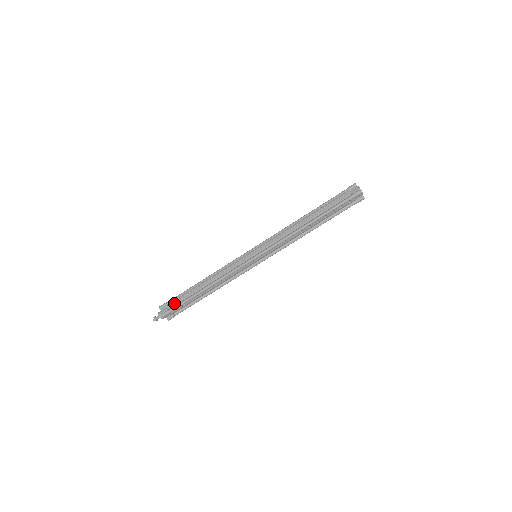
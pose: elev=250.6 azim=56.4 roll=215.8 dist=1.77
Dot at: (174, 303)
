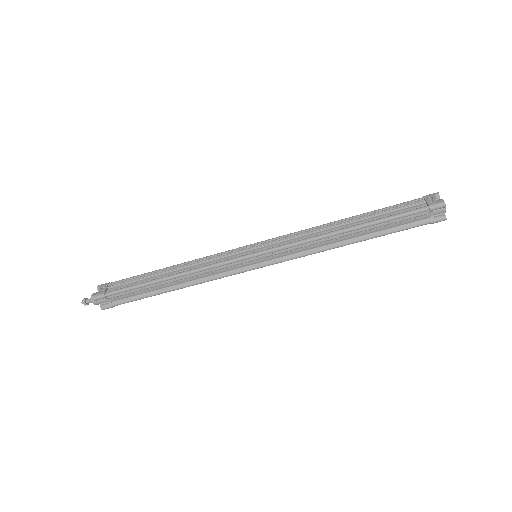
Dot at: (120, 297)
